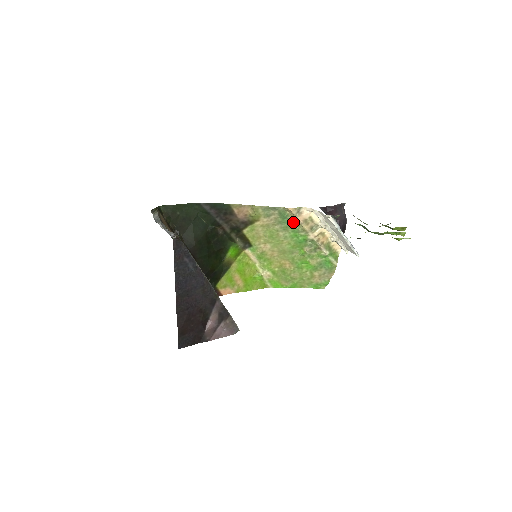
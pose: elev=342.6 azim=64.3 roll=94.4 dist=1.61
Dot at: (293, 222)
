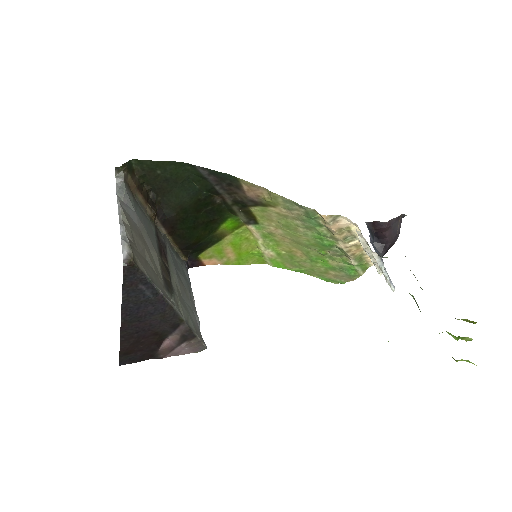
Dot at: (322, 225)
